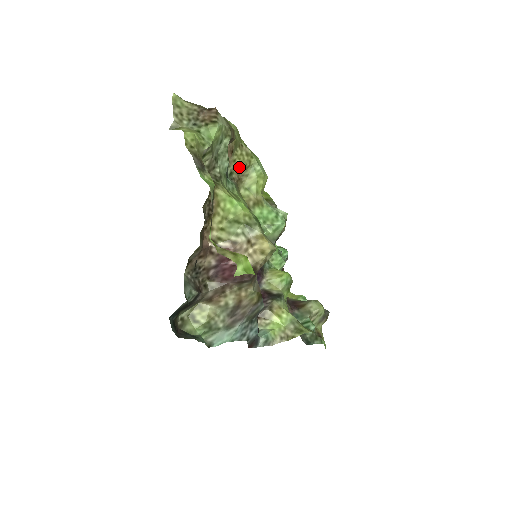
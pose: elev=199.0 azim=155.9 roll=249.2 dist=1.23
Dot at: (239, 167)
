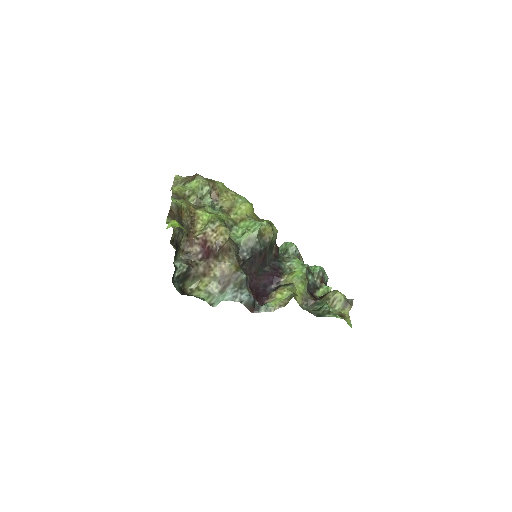
Dot at: (227, 203)
